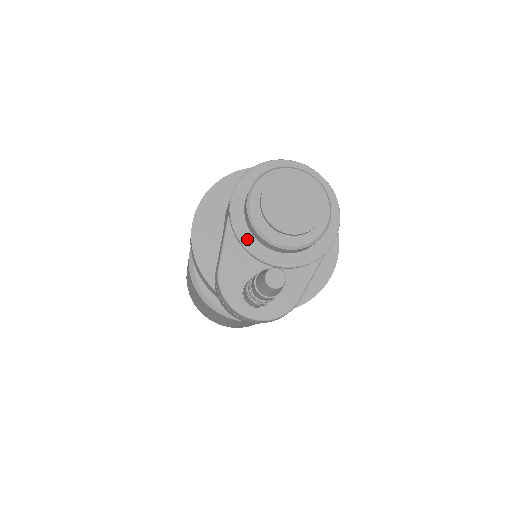
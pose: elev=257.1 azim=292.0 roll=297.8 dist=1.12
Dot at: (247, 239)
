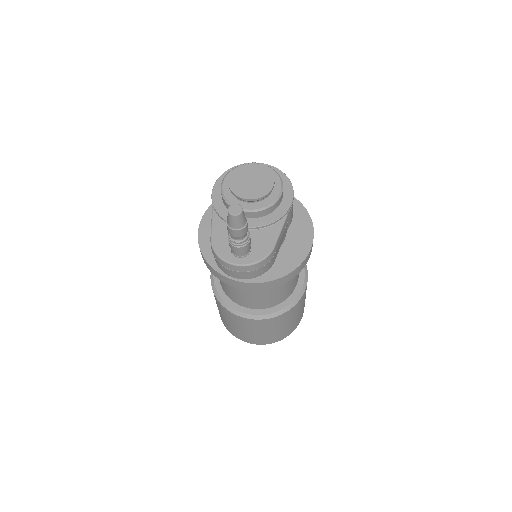
Dot at: (227, 215)
